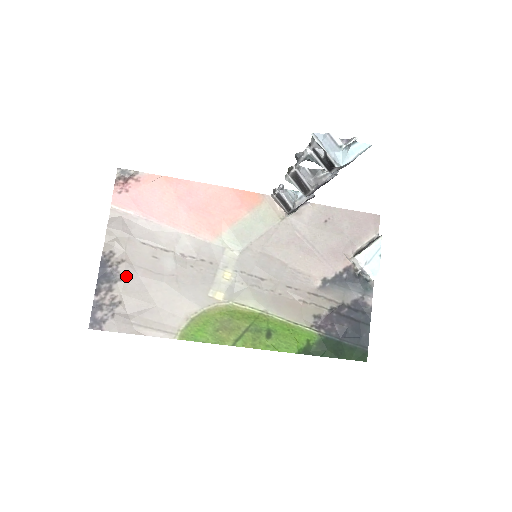
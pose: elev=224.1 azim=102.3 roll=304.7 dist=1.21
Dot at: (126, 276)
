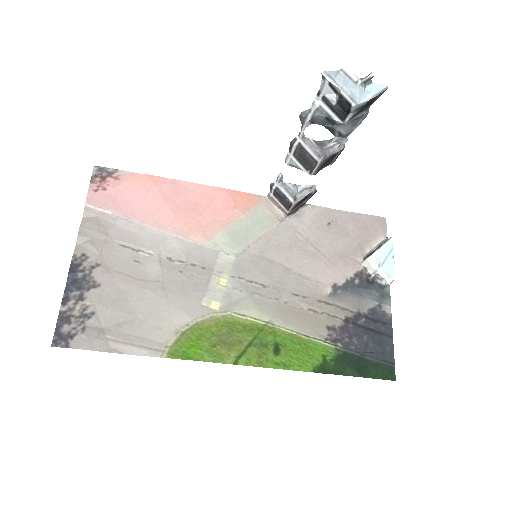
Dot at: (101, 282)
